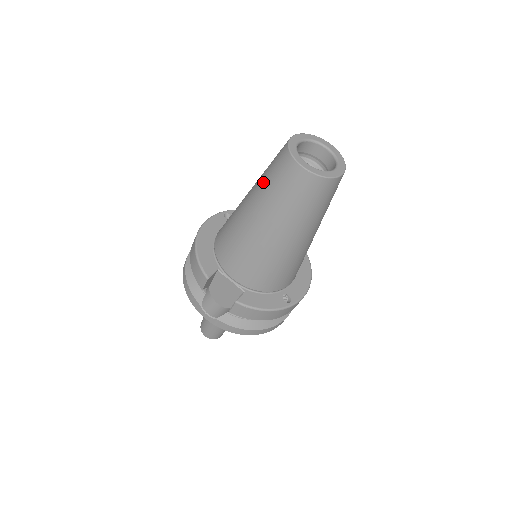
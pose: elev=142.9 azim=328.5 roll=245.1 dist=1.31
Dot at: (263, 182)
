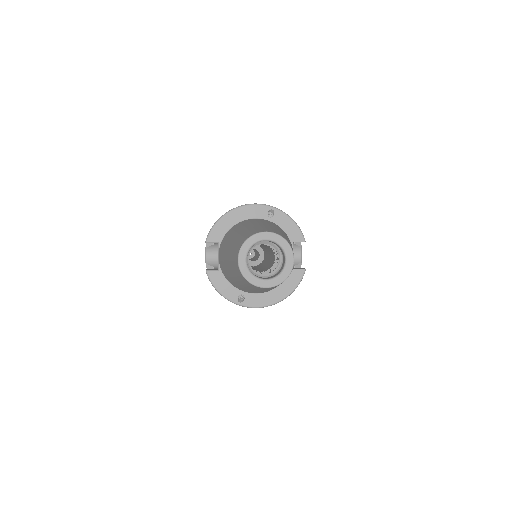
Dot at: (241, 235)
